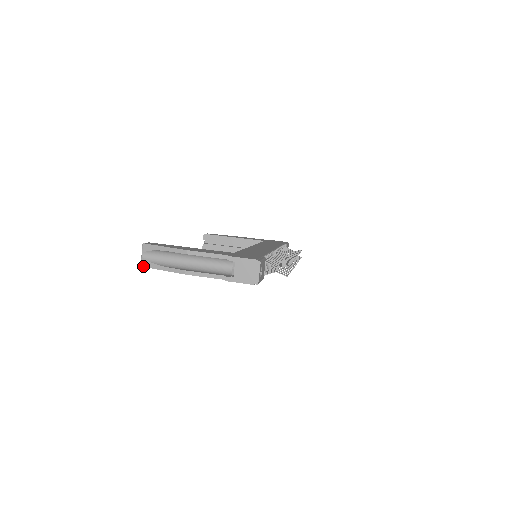
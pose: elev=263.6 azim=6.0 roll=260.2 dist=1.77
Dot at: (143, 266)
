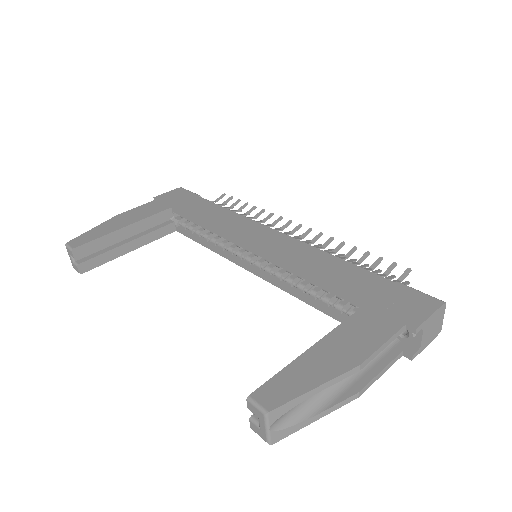
Dot at: (276, 442)
